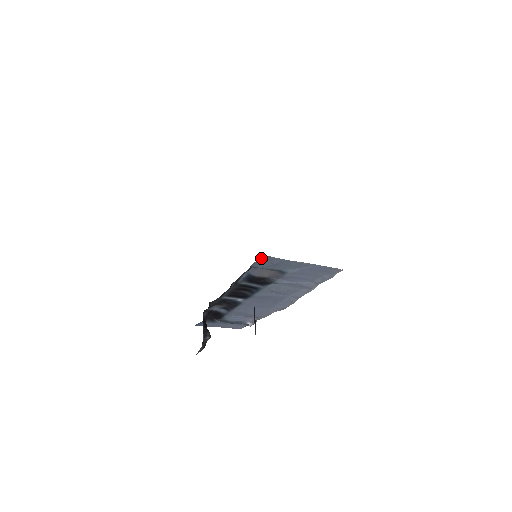
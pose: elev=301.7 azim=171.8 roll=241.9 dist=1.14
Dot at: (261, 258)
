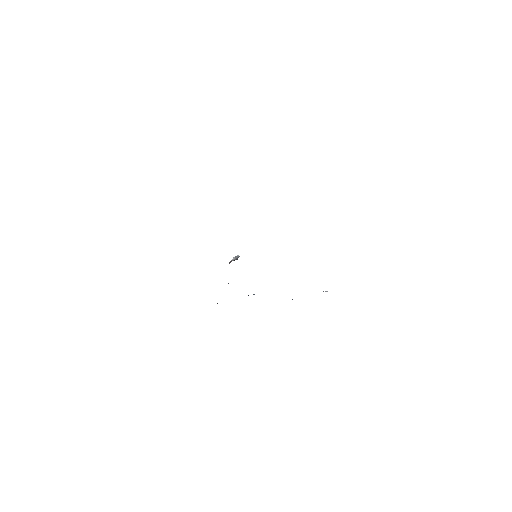
Dot at: occluded
